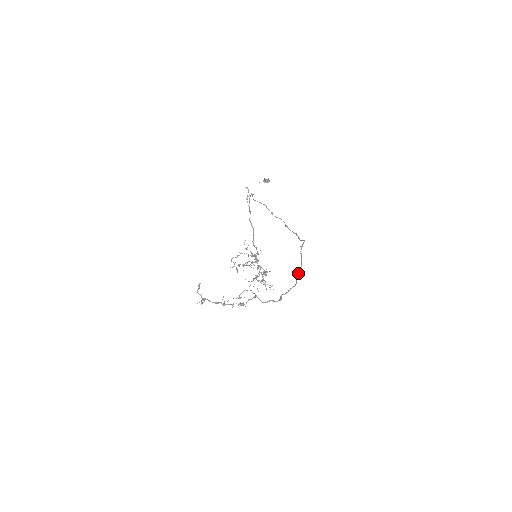
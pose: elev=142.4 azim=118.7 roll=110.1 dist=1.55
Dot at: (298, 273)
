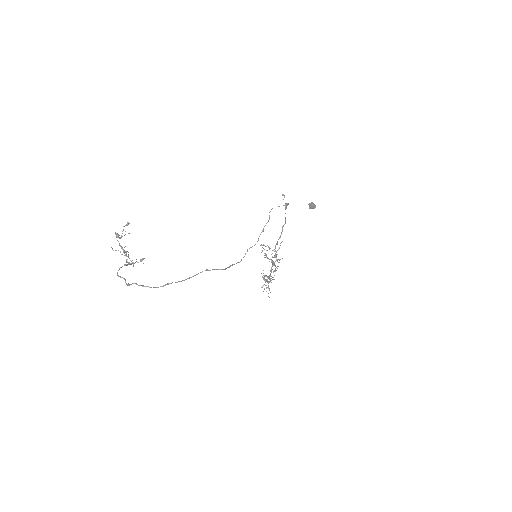
Dot at: (170, 283)
